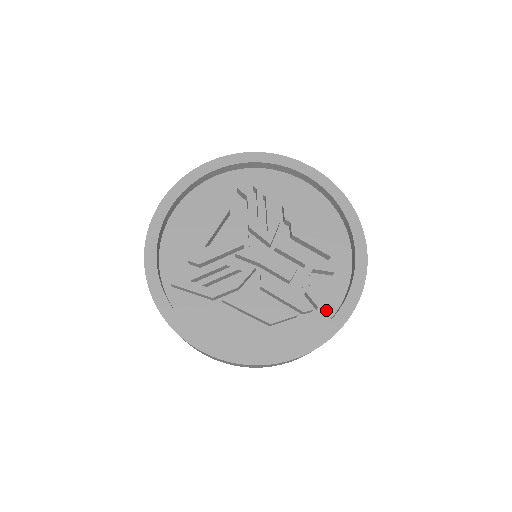
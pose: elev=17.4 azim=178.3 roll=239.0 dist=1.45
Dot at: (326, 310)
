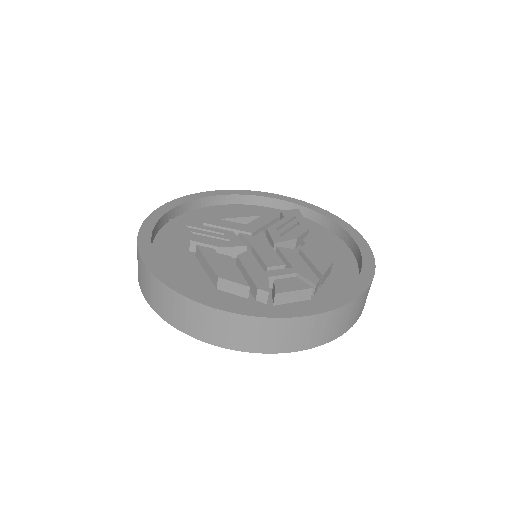
Dot at: occluded
